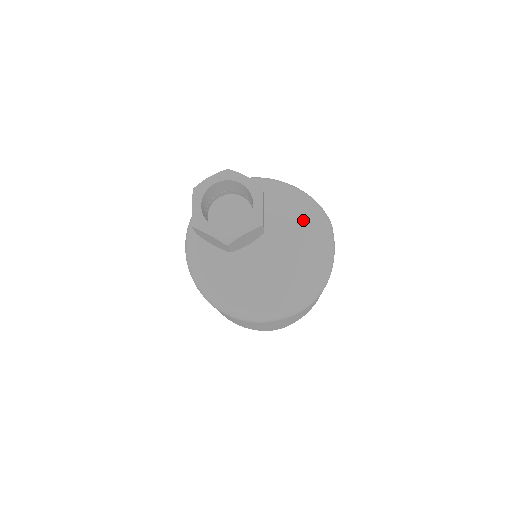
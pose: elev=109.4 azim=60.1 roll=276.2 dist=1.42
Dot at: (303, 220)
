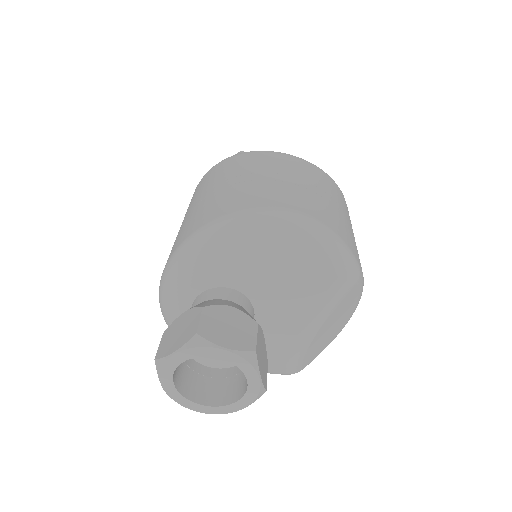
Dot at: (318, 290)
